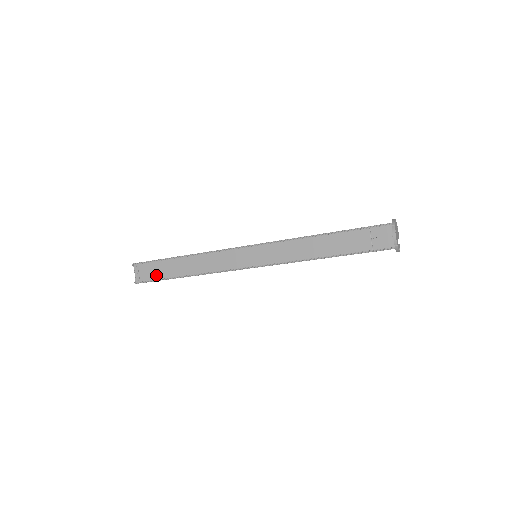
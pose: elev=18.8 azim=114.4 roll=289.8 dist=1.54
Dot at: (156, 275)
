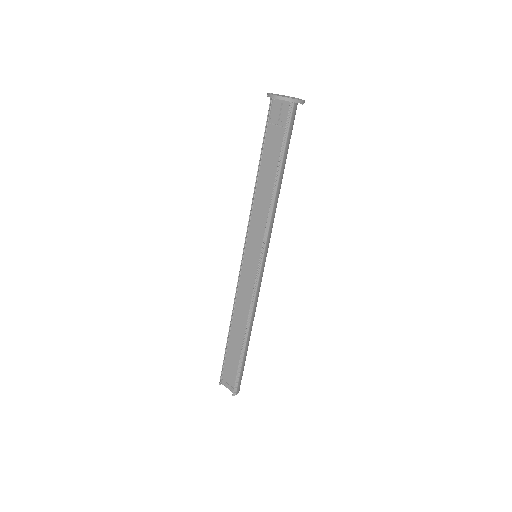
Dot at: (235, 368)
